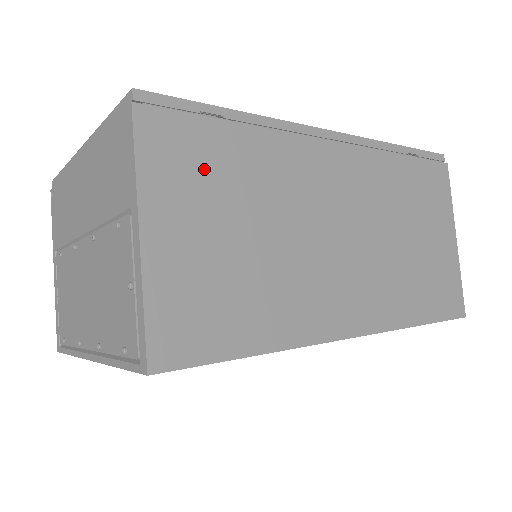
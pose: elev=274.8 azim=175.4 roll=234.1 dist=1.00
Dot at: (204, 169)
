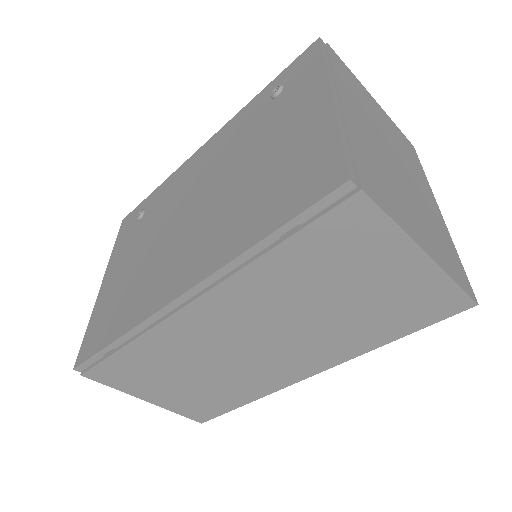
Dot at: (137, 373)
